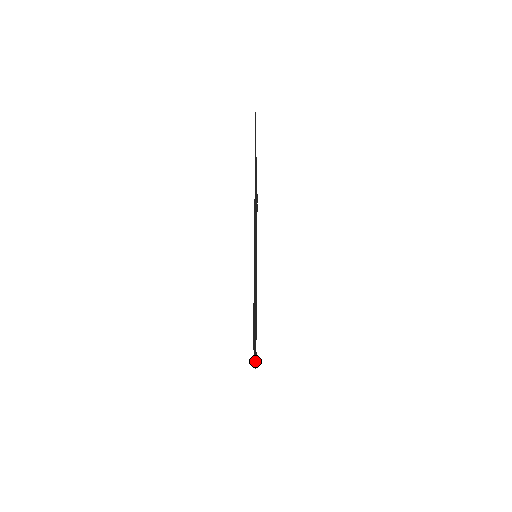
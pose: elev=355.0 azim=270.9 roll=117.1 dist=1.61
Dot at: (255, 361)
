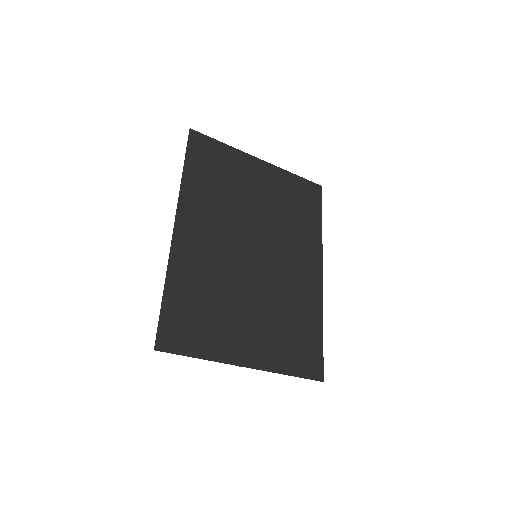
Dot at: (279, 366)
